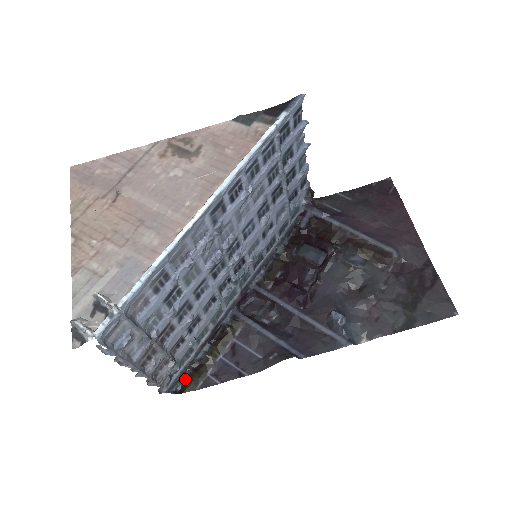
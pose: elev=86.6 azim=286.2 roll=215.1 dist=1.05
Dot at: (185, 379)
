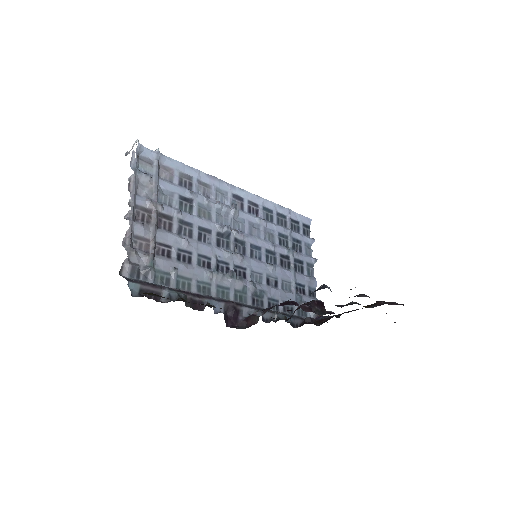
Dot at: (146, 296)
